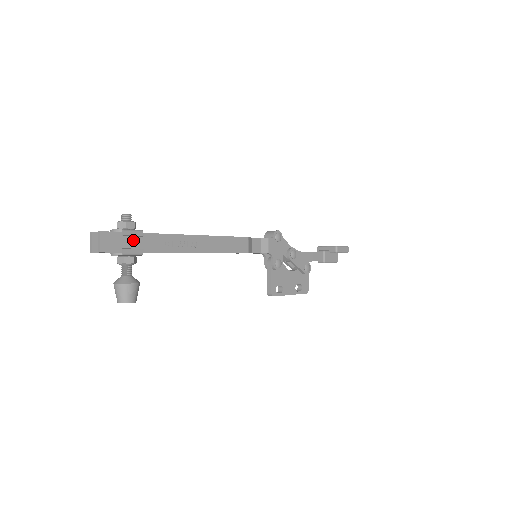
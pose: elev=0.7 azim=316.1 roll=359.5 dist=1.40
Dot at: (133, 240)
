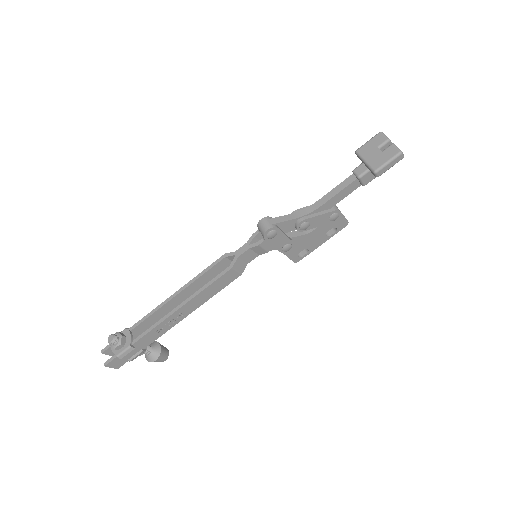
Dot at: (130, 351)
